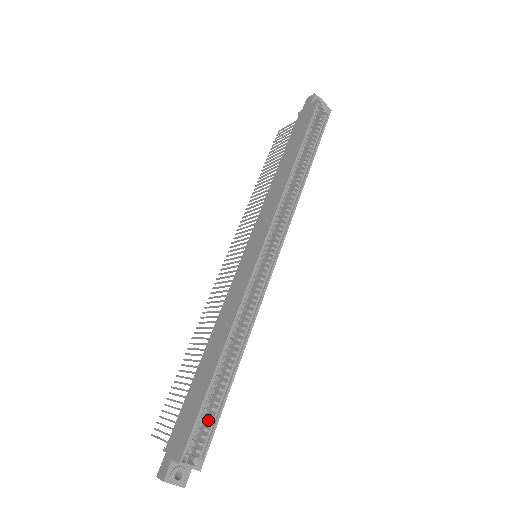
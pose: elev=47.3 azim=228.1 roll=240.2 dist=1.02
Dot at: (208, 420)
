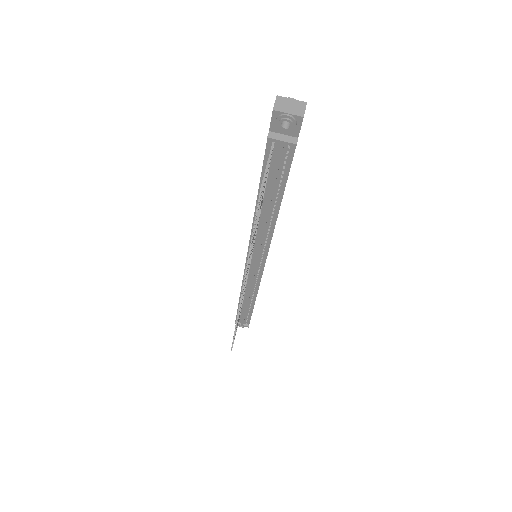
Dot at: occluded
